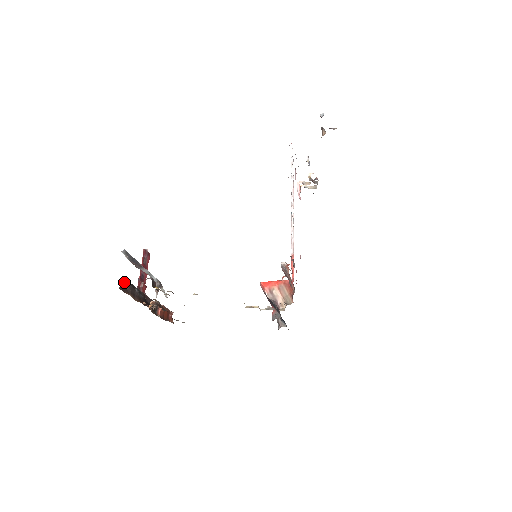
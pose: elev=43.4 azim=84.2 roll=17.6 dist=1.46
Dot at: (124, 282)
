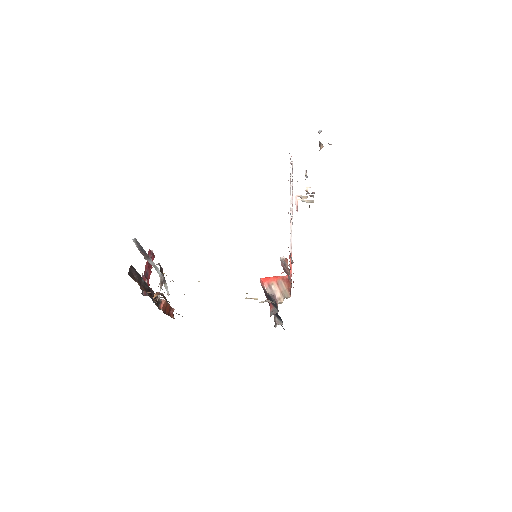
Dot at: (132, 270)
